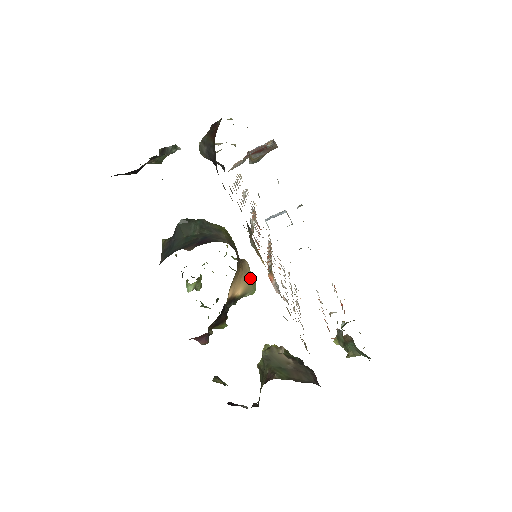
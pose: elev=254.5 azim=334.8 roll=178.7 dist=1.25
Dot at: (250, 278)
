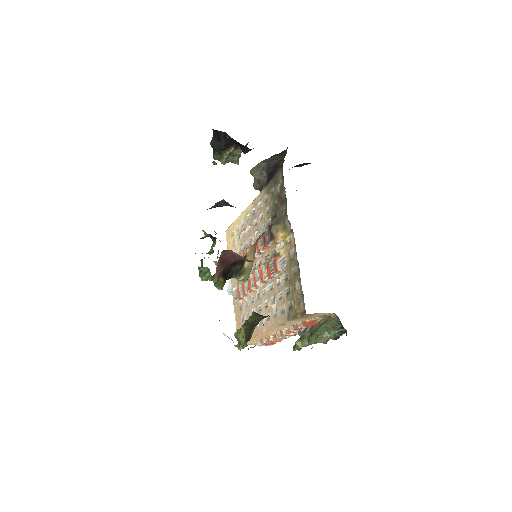
Dot at: (253, 262)
